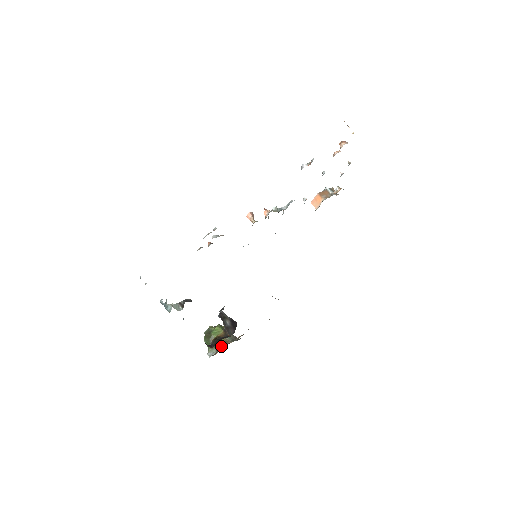
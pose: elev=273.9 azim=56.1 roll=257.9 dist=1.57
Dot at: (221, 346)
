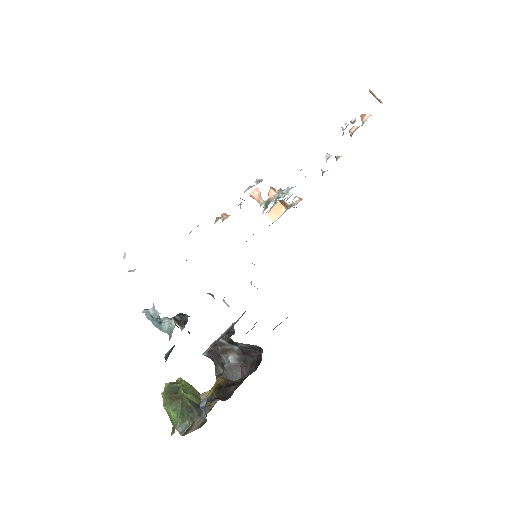
Dot at: (199, 411)
